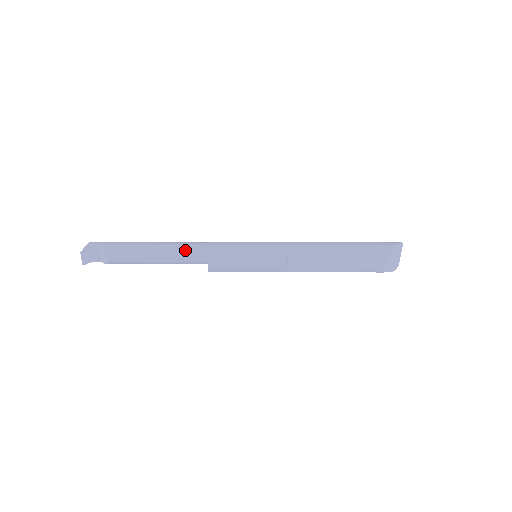
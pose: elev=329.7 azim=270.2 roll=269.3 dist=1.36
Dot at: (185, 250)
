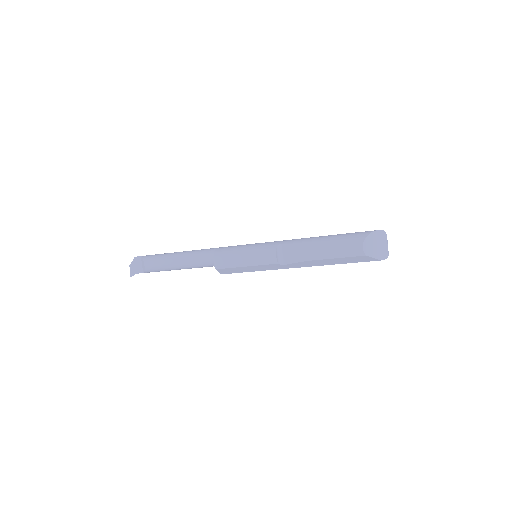
Dot at: (199, 252)
